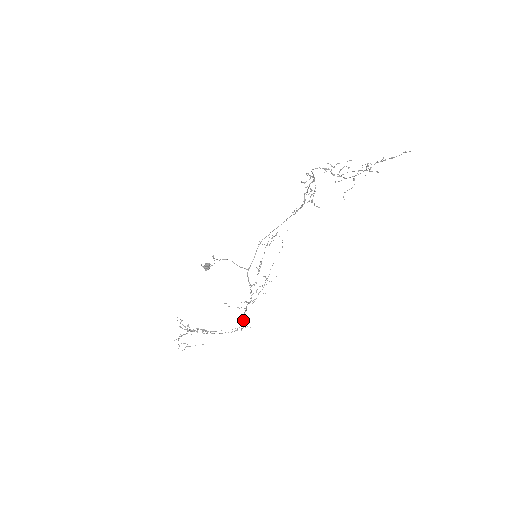
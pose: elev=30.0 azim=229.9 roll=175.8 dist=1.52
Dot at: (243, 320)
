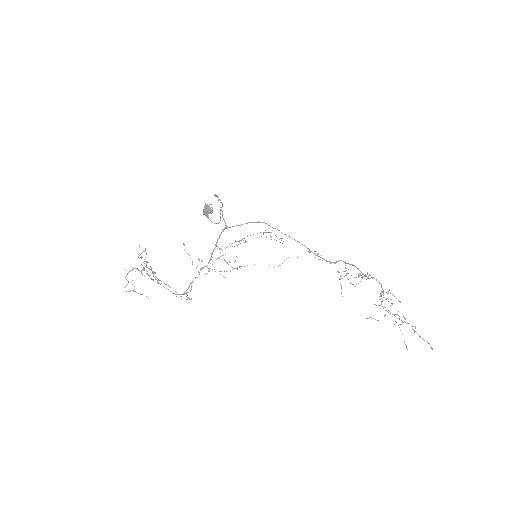
Dot at: occluded
